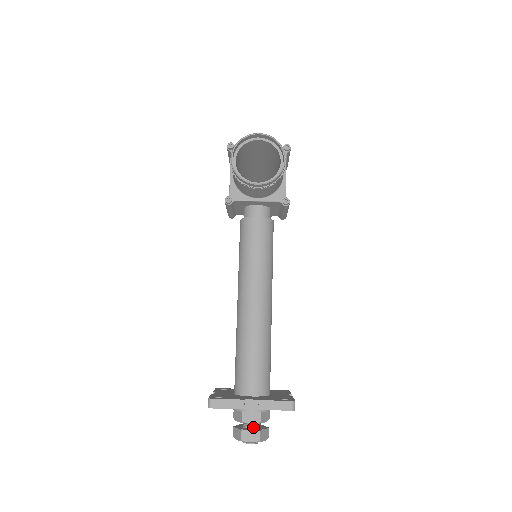
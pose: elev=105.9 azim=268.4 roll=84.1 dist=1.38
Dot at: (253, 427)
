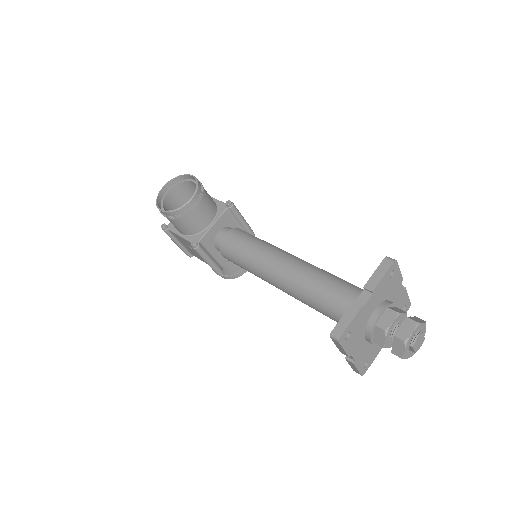
Dot at: (400, 326)
